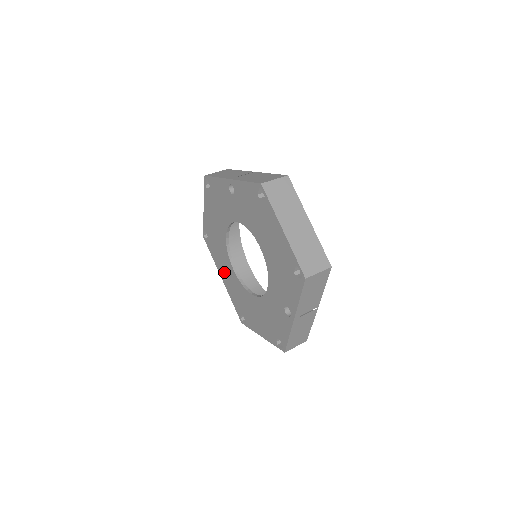
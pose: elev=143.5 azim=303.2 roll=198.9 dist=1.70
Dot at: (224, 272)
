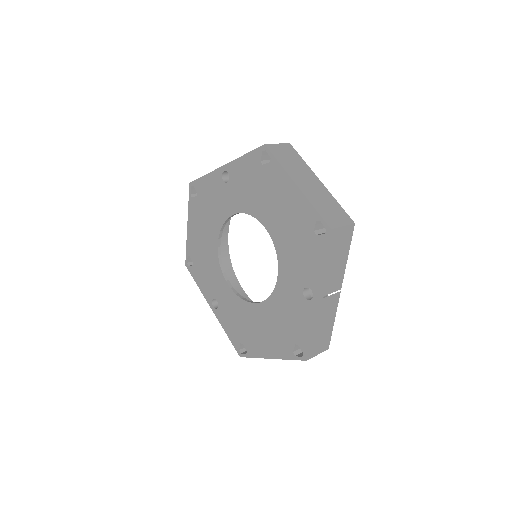
Dot at: (215, 296)
